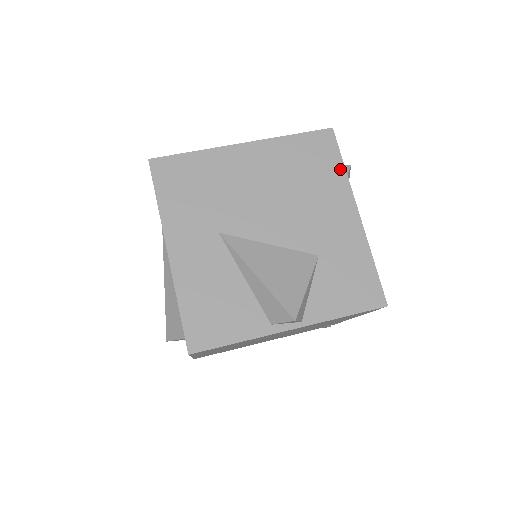
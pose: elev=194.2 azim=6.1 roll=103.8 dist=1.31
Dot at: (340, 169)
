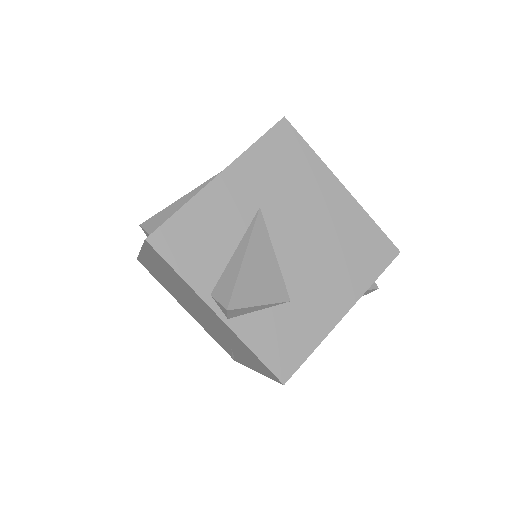
Dot at: (371, 278)
